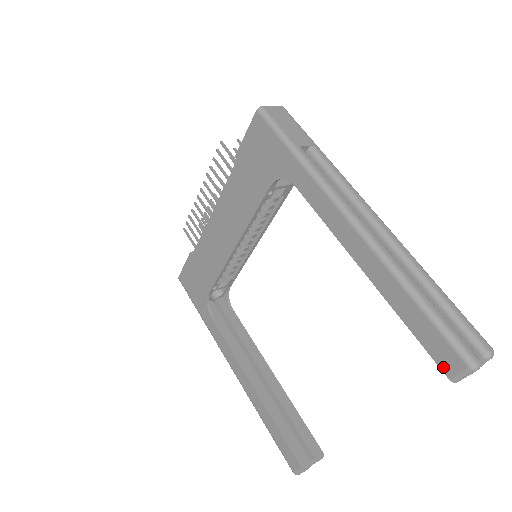
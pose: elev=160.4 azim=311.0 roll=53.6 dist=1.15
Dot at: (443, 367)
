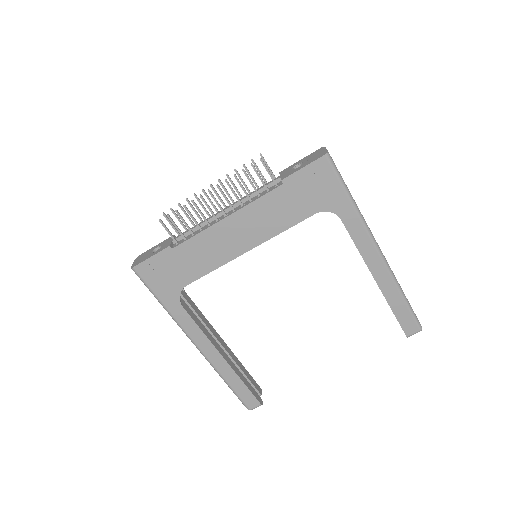
Dot at: (406, 331)
